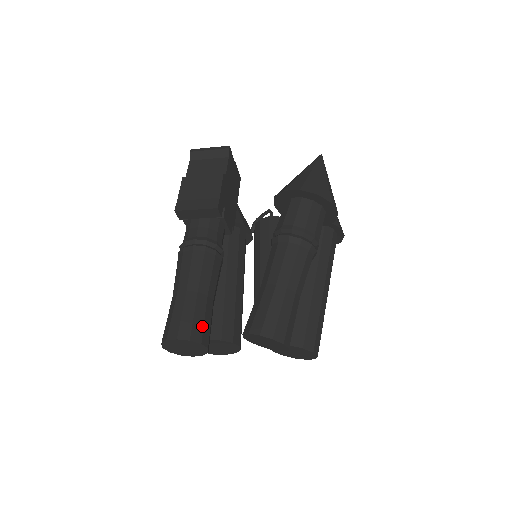
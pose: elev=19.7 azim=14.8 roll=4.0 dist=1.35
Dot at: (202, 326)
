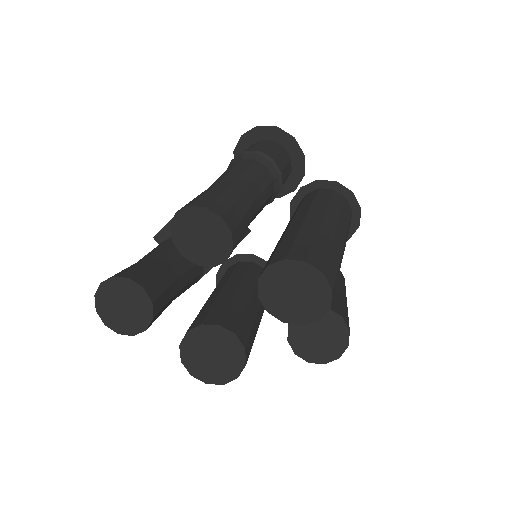
Dot at: (139, 270)
